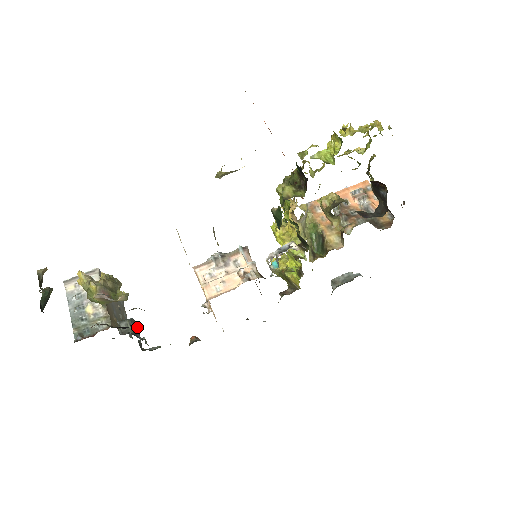
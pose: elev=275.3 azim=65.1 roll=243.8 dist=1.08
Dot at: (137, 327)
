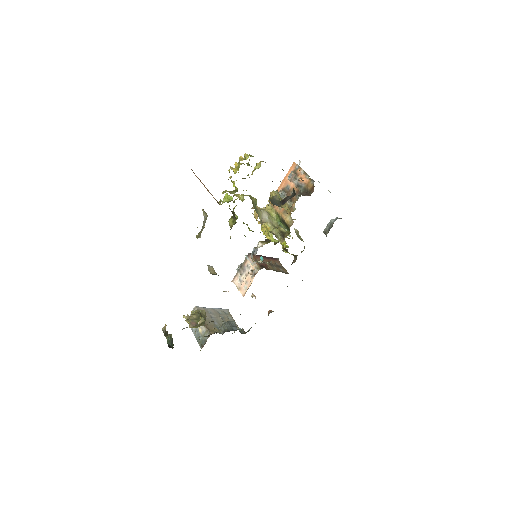
Dot at: (234, 323)
